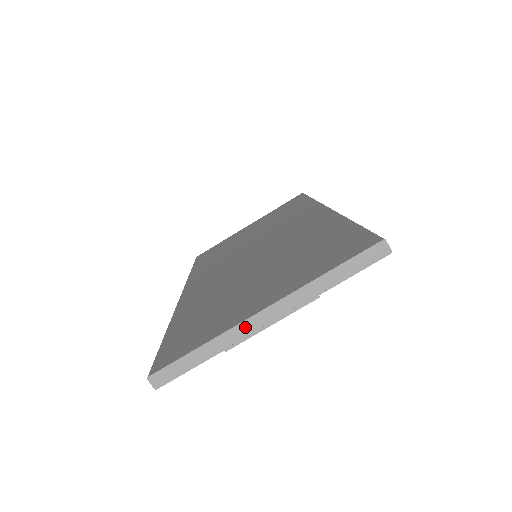
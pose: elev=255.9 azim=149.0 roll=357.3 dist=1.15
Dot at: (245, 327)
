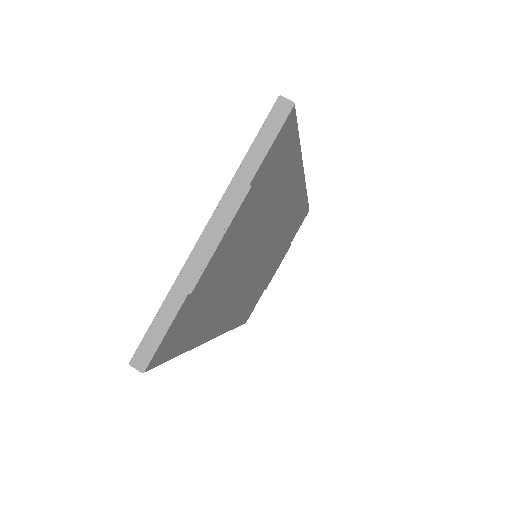
Dot at: (196, 257)
